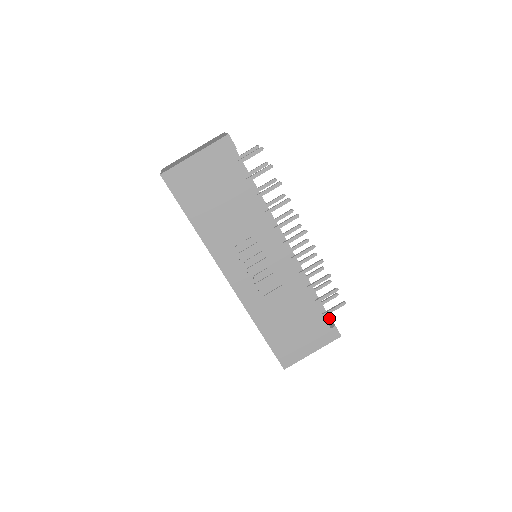
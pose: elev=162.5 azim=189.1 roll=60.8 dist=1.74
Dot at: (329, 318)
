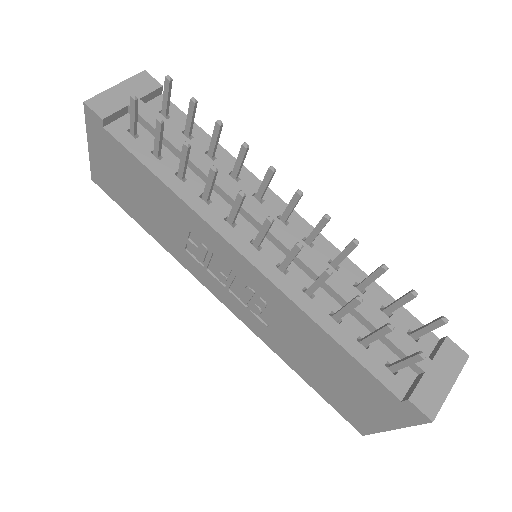
Dot at: (422, 371)
